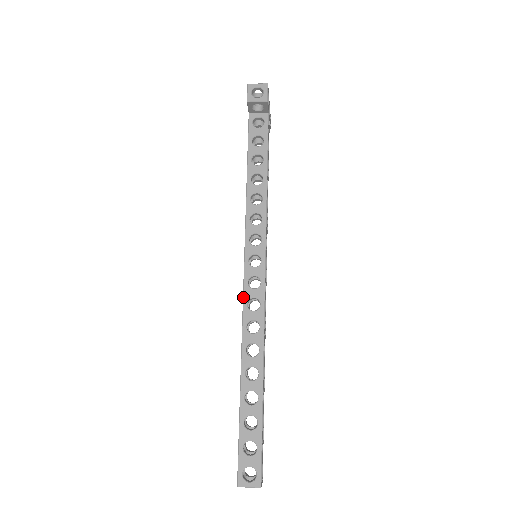
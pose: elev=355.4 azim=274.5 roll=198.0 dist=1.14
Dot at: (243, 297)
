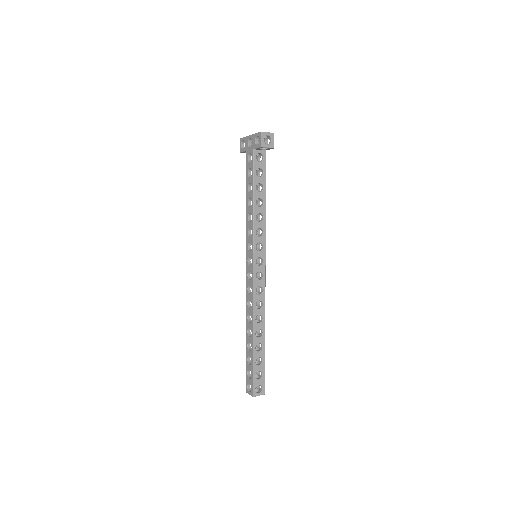
Dot at: (253, 286)
